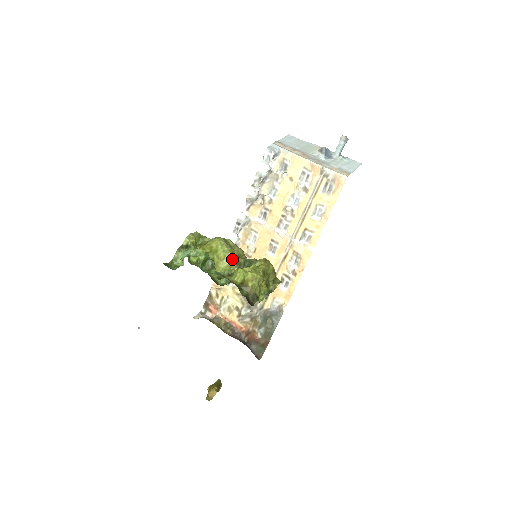
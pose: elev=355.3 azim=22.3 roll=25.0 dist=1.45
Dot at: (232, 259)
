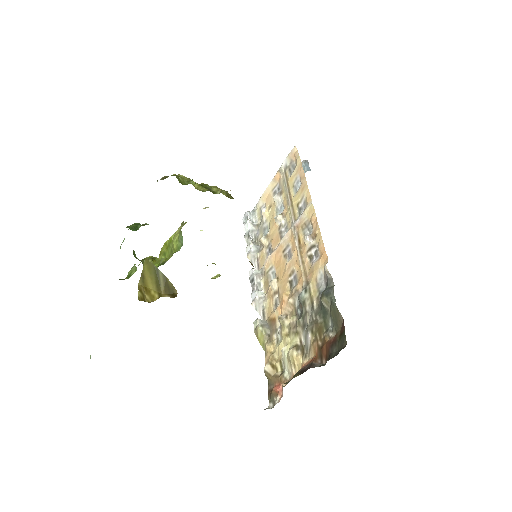
Dot at: occluded
